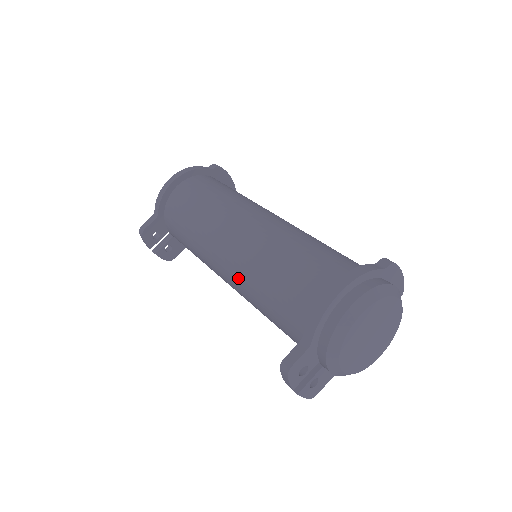
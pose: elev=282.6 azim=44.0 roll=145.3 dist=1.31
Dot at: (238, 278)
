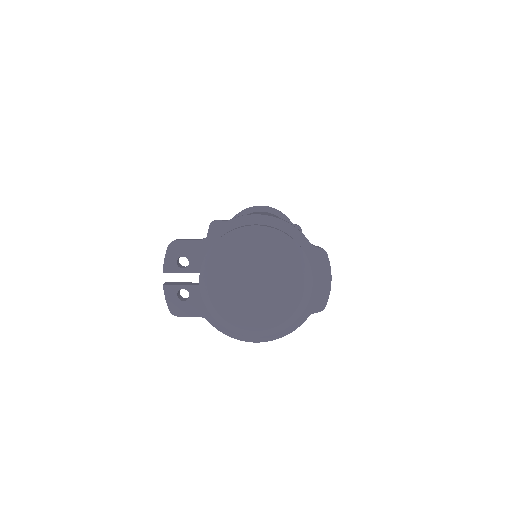
Dot at: occluded
